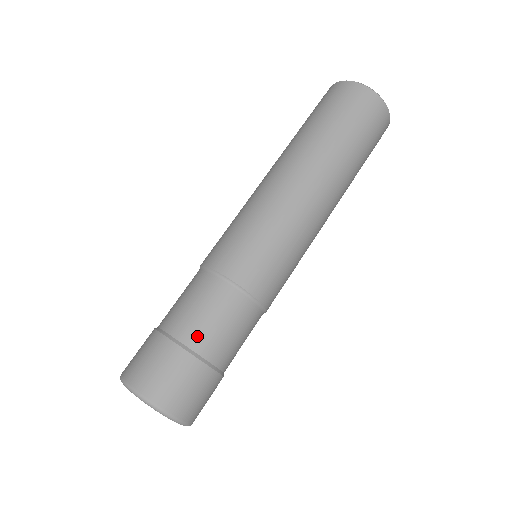
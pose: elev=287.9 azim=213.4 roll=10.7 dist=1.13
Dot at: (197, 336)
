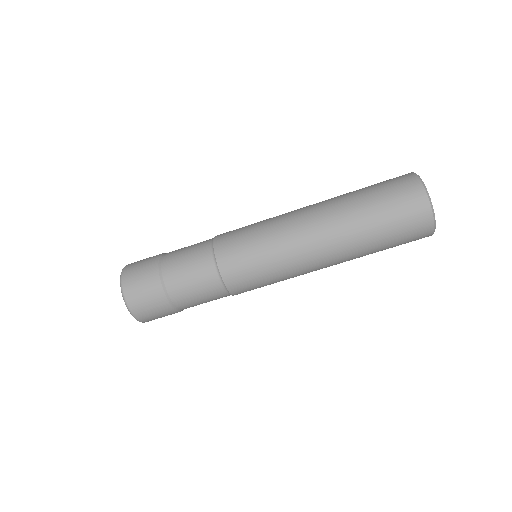
Dot at: (171, 272)
